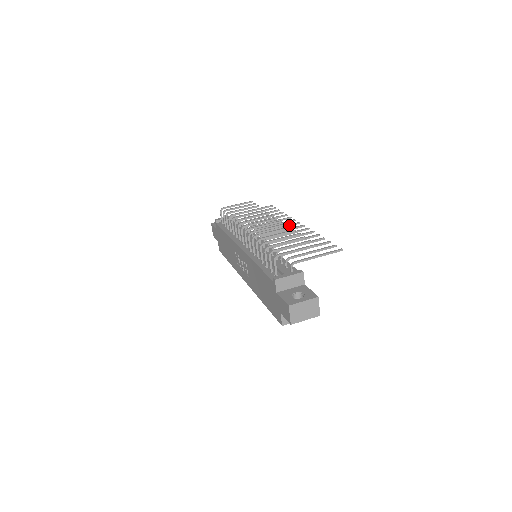
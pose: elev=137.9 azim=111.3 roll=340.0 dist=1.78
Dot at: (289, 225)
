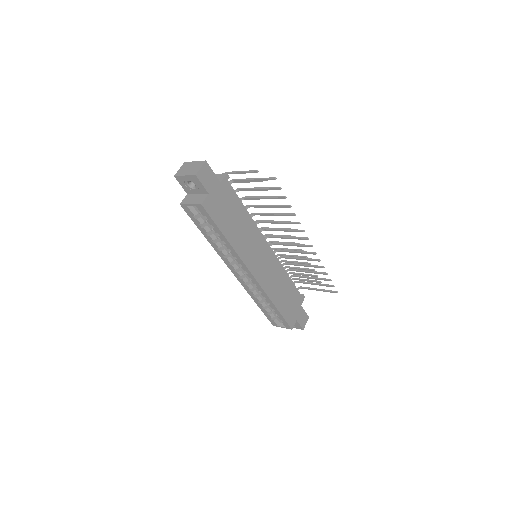
Dot at: (302, 245)
